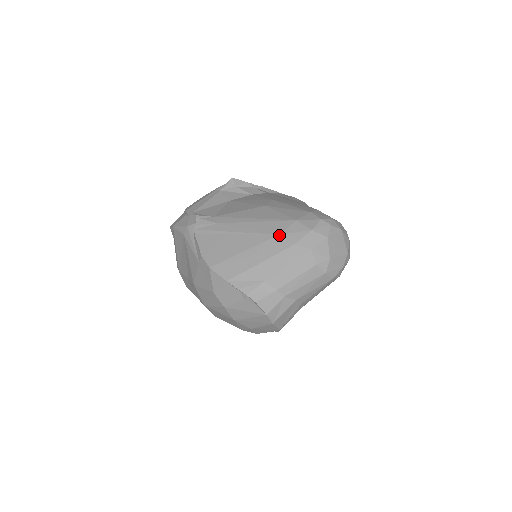
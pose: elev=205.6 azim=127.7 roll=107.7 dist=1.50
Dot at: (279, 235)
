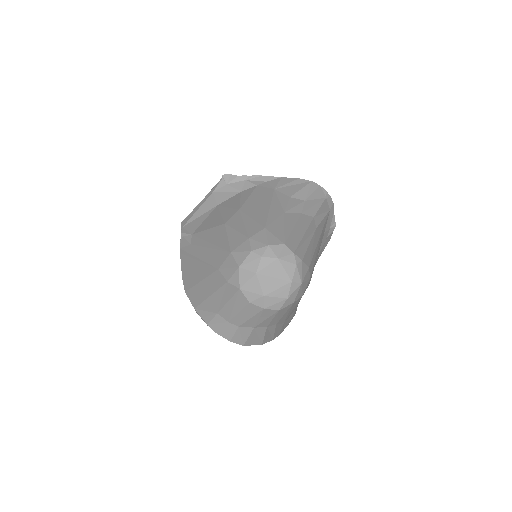
Dot at: (218, 269)
